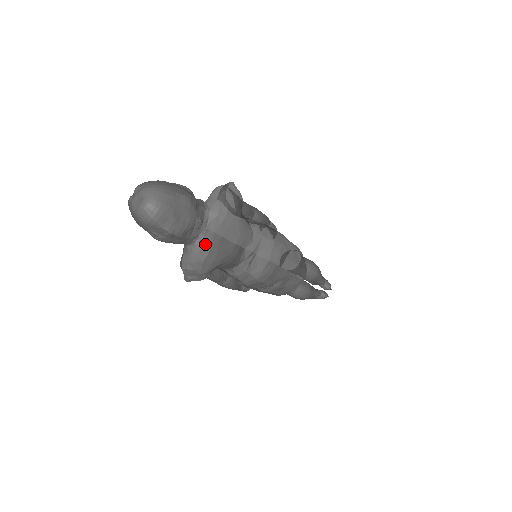
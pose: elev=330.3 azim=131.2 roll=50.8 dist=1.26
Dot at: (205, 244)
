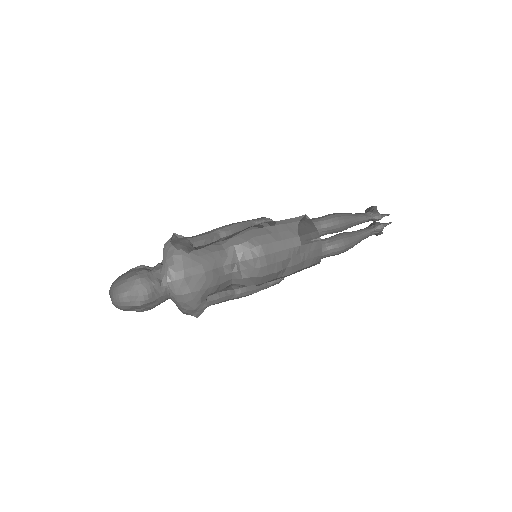
Dot at: (176, 292)
